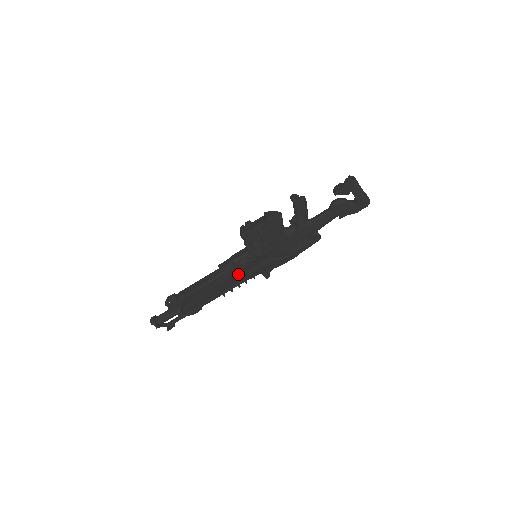
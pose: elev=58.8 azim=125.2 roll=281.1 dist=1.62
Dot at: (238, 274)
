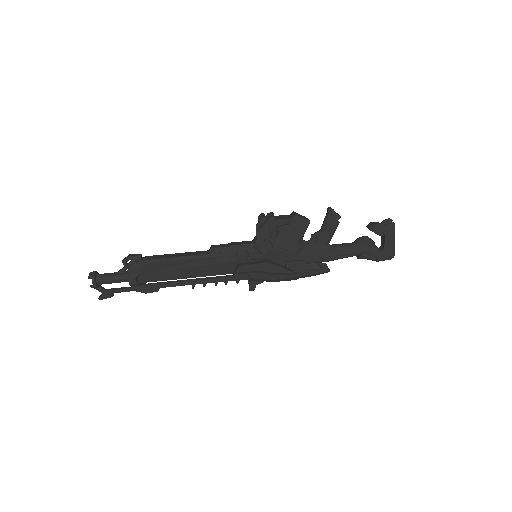
Dot at: (226, 266)
